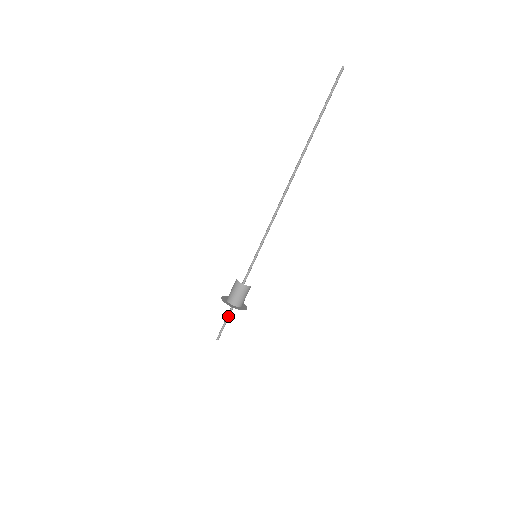
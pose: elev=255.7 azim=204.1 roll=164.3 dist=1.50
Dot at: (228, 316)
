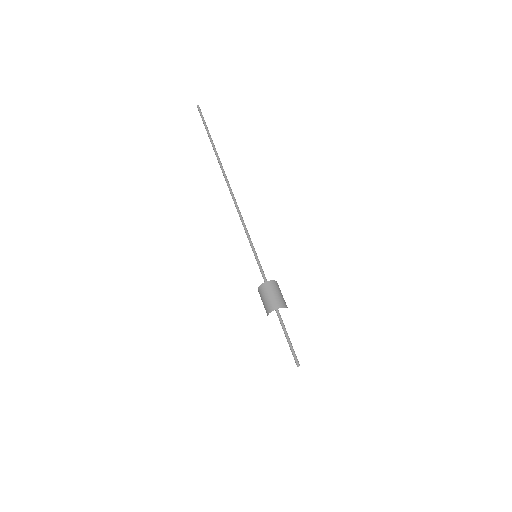
Dot at: (284, 330)
